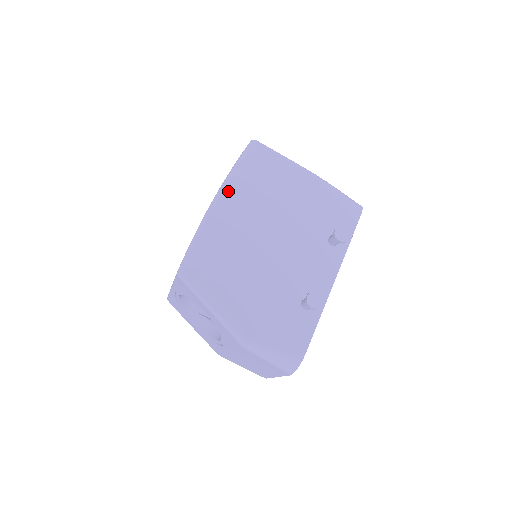
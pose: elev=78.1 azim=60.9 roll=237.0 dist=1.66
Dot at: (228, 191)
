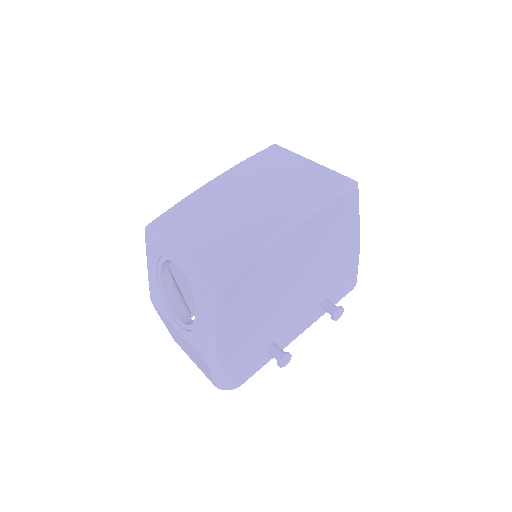
Dot at: (305, 225)
